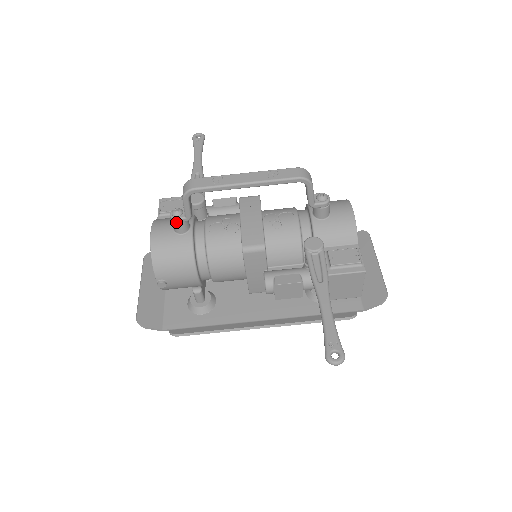
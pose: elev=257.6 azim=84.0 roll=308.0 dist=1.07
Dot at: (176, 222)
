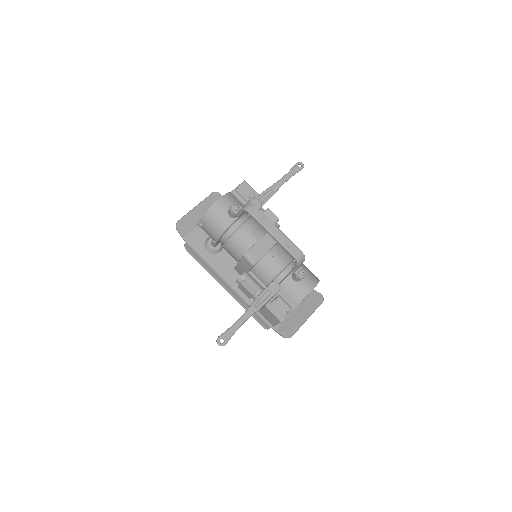
Dot at: (231, 210)
